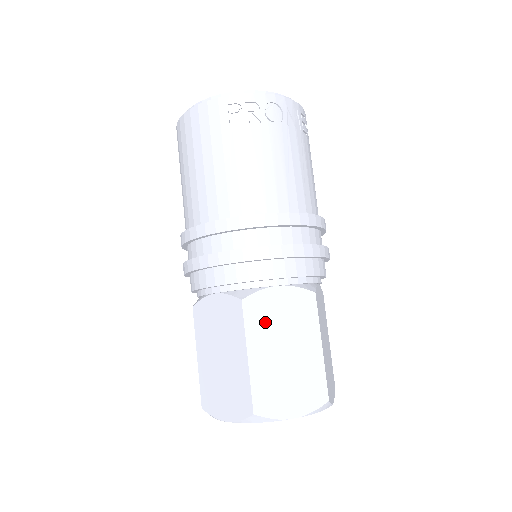
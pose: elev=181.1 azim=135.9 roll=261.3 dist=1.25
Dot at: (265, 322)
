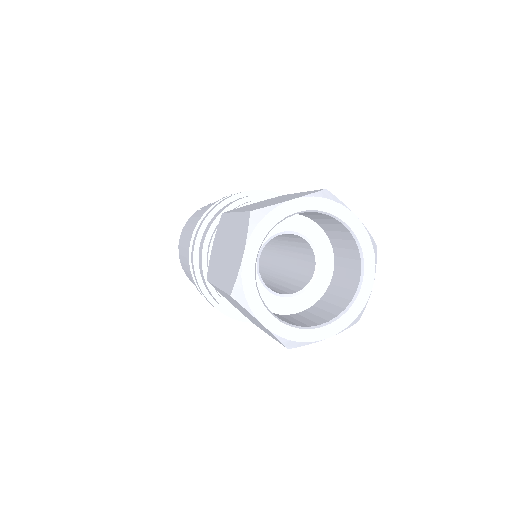
Dot at: (245, 207)
